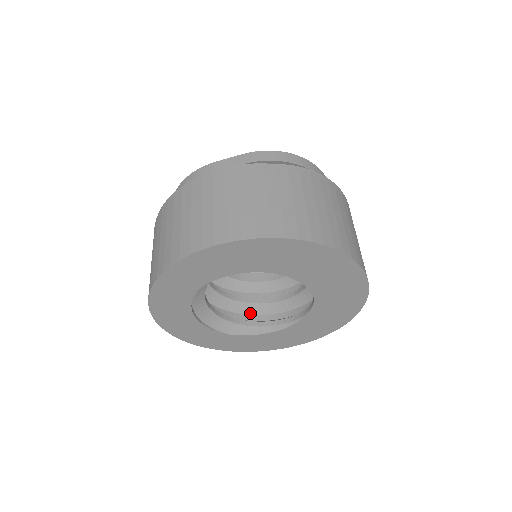
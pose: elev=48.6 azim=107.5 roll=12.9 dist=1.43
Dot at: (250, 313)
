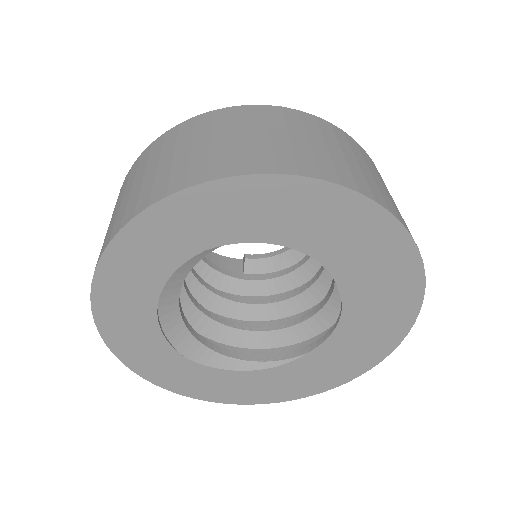
Dot at: (214, 338)
